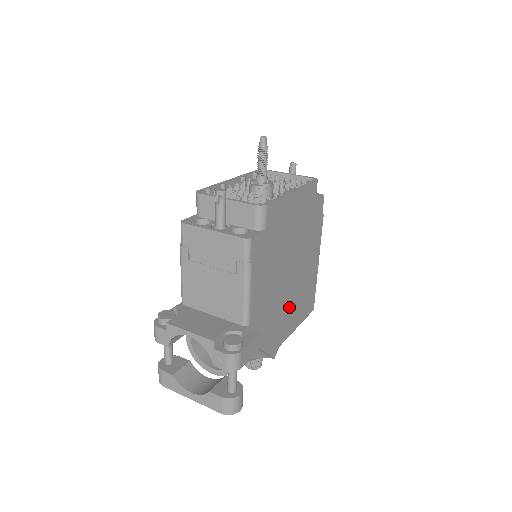
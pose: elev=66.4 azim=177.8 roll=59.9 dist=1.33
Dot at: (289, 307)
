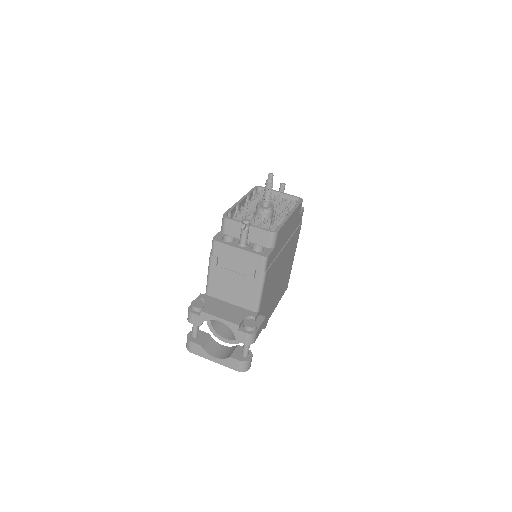
Dot at: (277, 292)
